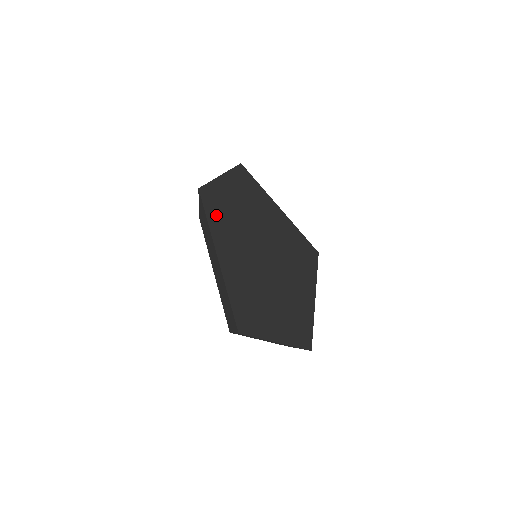
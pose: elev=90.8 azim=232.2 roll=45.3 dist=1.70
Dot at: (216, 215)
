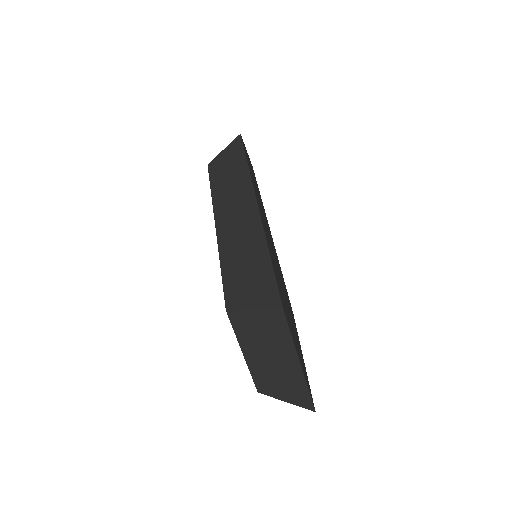
Dot at: occluded
